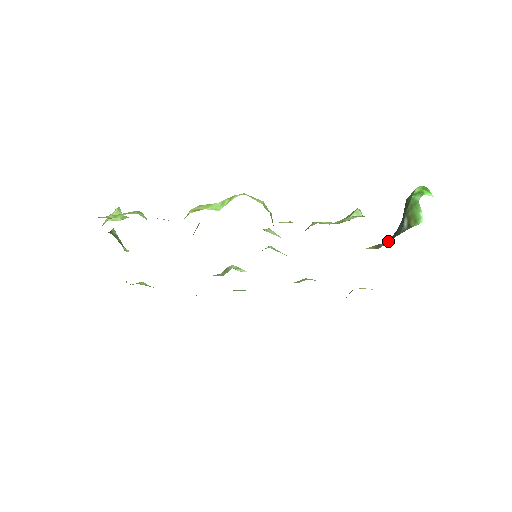
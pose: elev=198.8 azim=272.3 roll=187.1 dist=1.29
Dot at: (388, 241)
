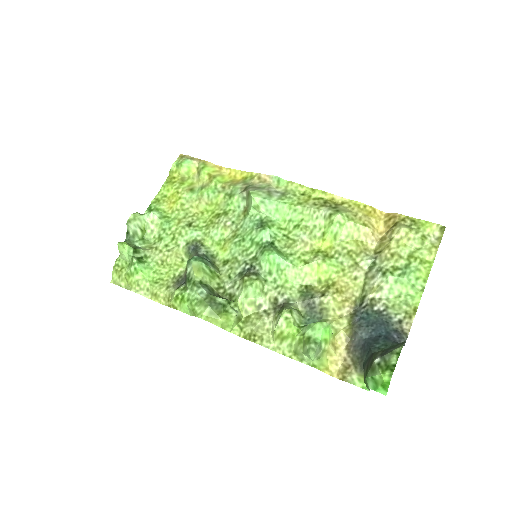
Dot at: (361, 342)
